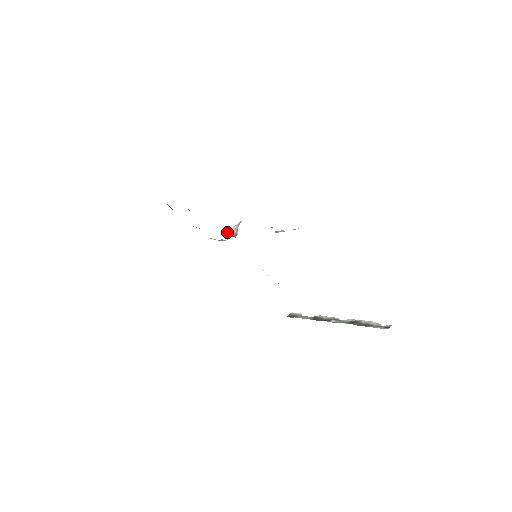
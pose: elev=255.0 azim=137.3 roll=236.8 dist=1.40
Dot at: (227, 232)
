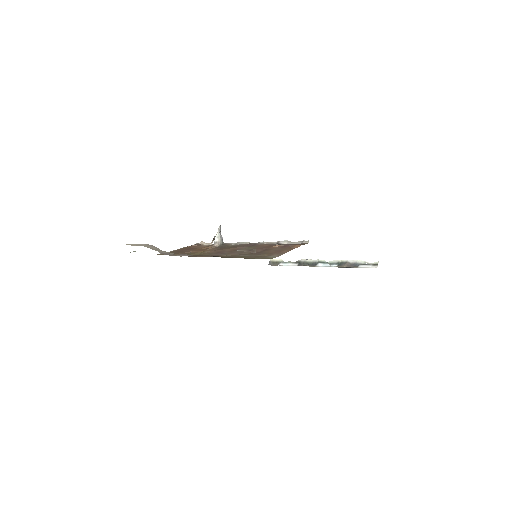
Dot at: (217, 243)
